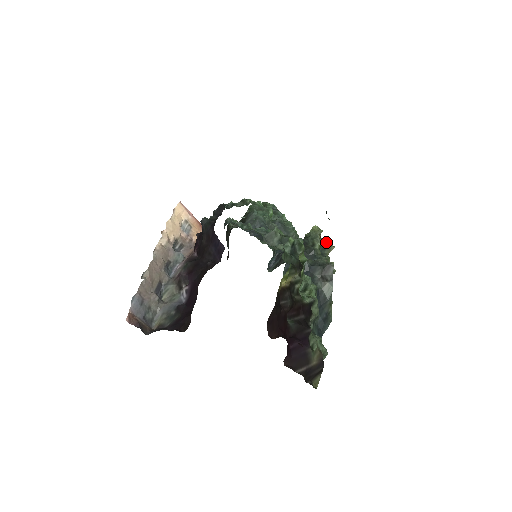
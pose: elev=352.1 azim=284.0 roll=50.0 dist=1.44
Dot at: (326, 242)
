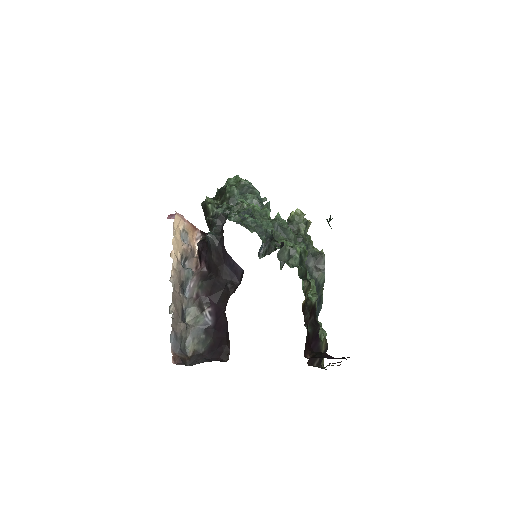
Dot at: (306, 222)
